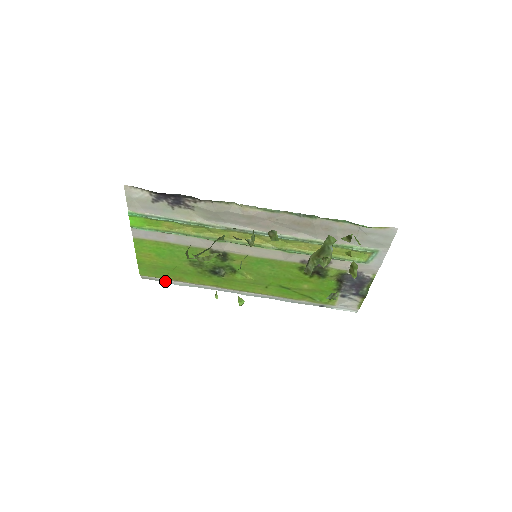
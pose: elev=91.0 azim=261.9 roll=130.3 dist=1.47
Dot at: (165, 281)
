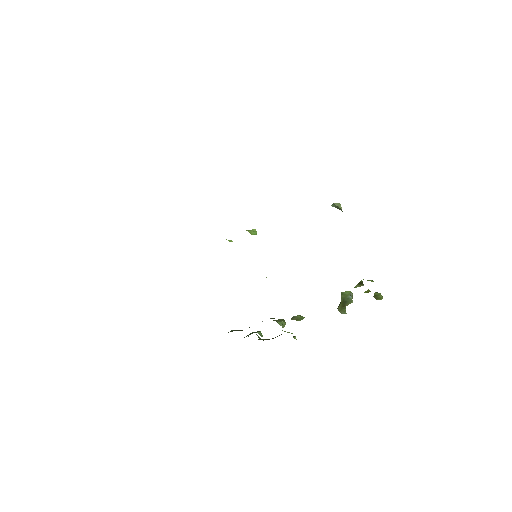
Dot at: occluded
